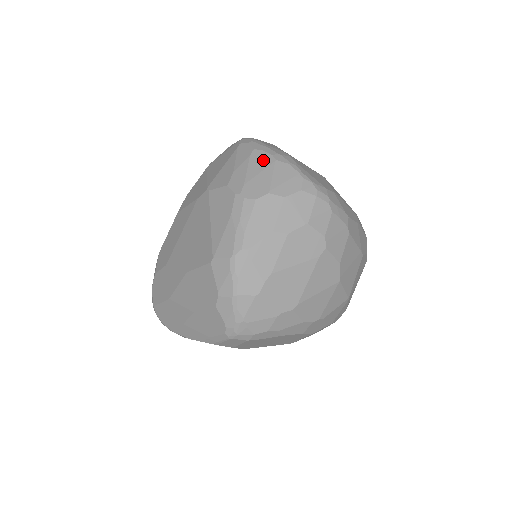
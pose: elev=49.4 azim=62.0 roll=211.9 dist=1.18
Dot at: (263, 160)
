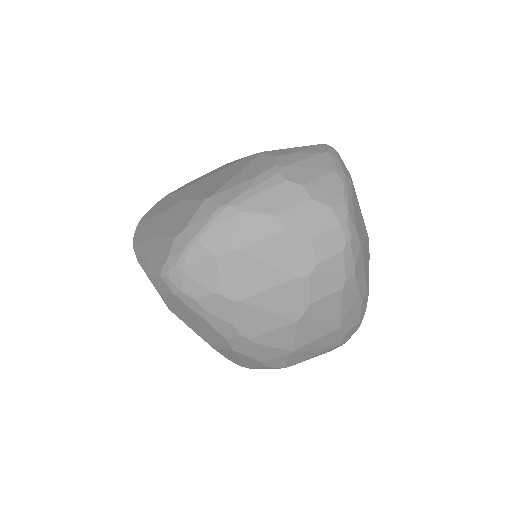
Dot at: (325, 163)
